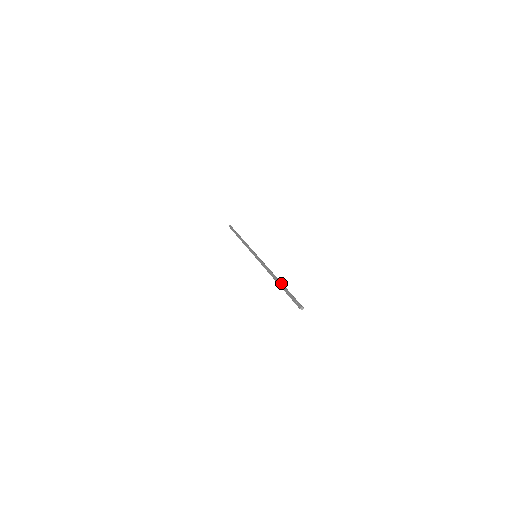
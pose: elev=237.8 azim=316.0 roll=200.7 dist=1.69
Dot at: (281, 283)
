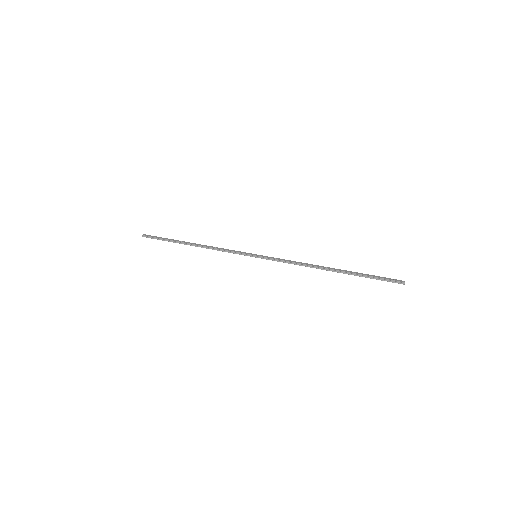
Dot at: (345, 270)
